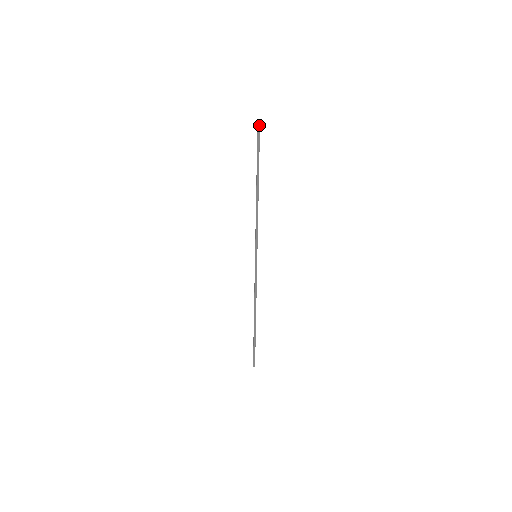
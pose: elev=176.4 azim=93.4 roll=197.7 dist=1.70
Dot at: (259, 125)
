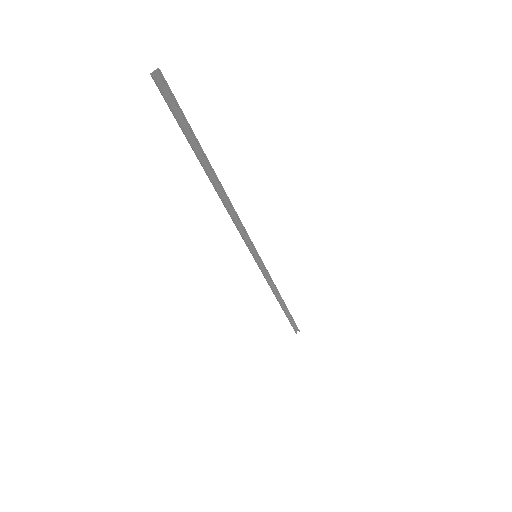
Dot at: (157, 85)
